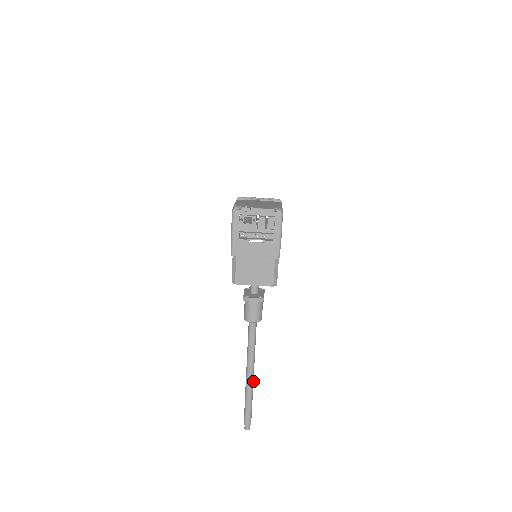
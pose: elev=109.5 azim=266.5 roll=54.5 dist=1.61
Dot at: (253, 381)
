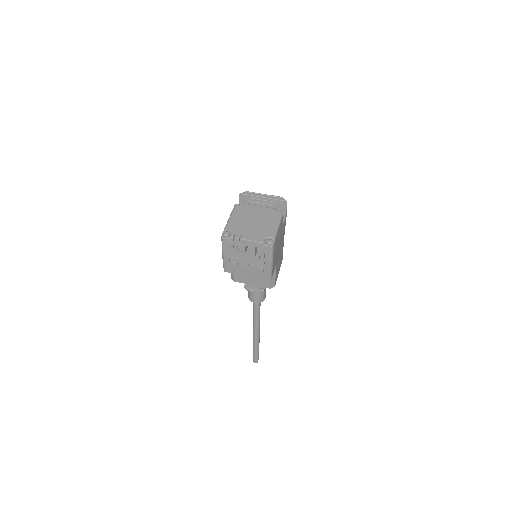
Dot at: (259, 335)
